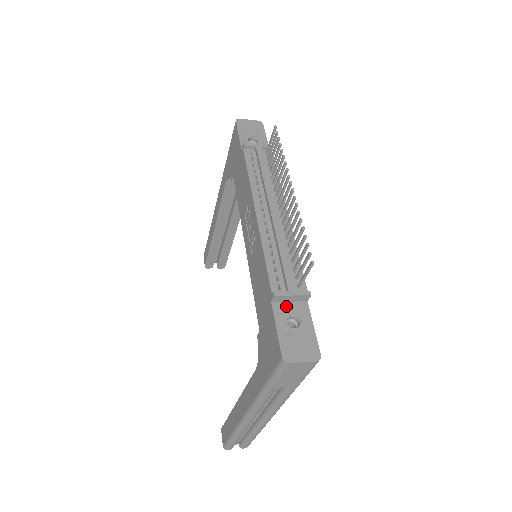
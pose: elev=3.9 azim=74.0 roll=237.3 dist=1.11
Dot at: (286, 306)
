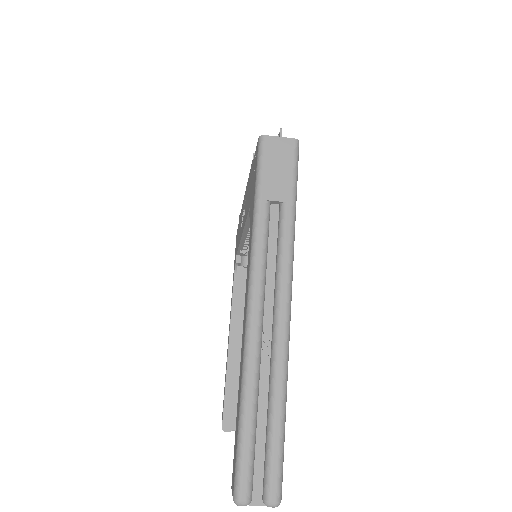
Dot at: occluded
